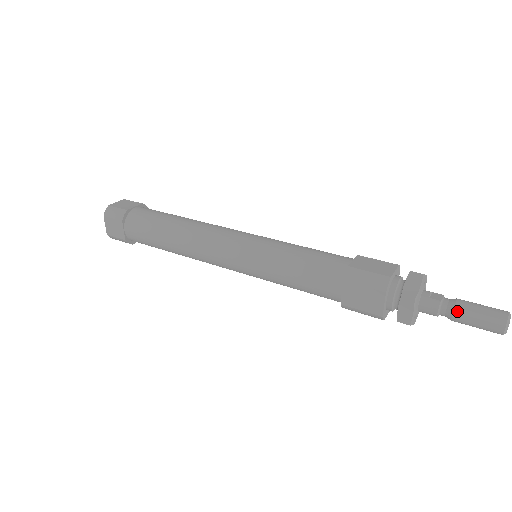
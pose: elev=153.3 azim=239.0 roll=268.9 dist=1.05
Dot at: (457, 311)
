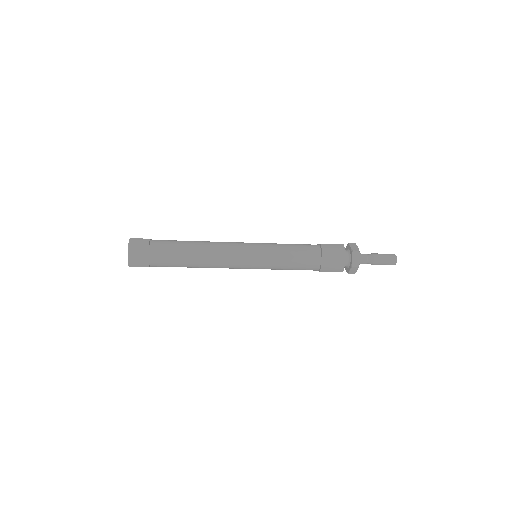
Dot at: (375, 256)
